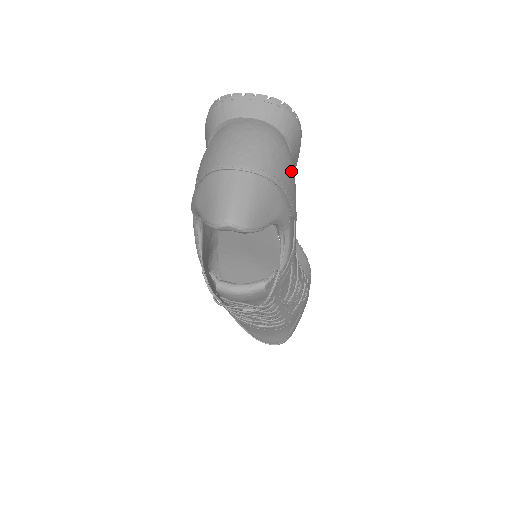
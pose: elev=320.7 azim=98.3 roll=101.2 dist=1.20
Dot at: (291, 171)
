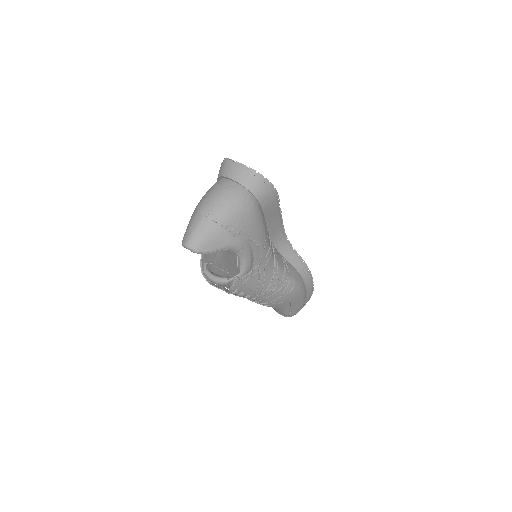
Dot at: (250, 218)
